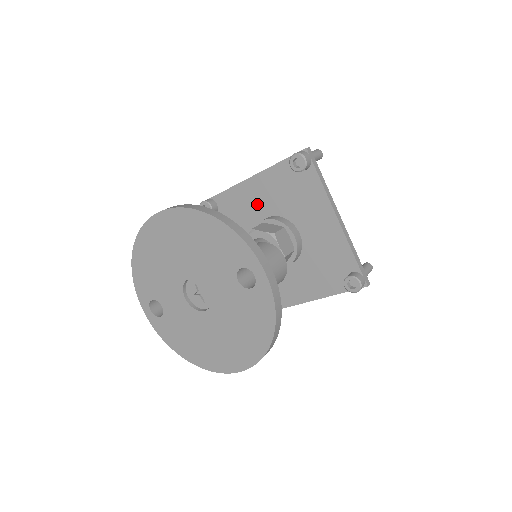
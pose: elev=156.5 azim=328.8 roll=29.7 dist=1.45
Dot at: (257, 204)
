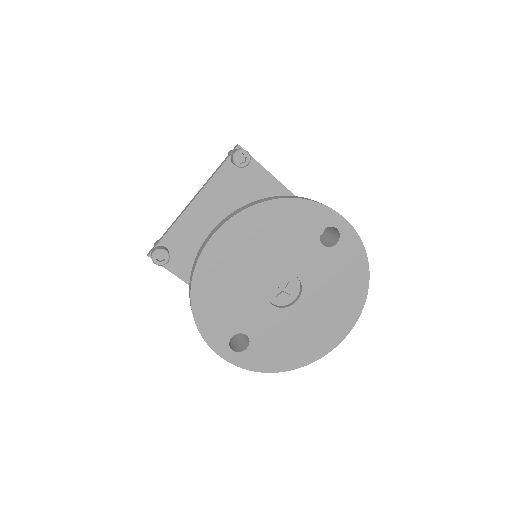
Dot at: (211, 222)
